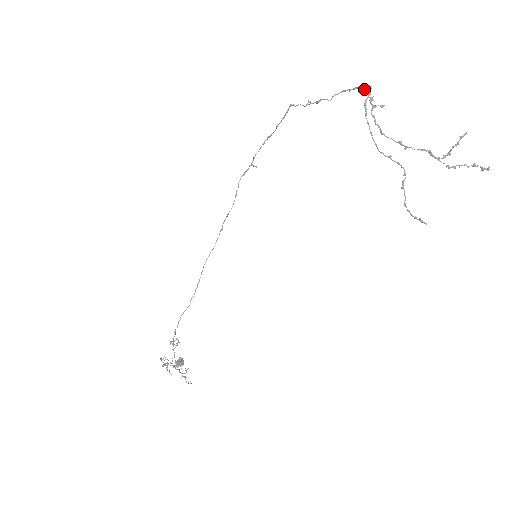
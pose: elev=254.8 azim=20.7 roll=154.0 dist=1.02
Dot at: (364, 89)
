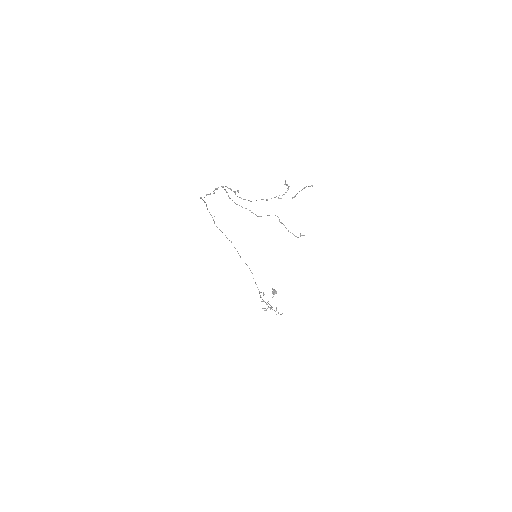
Dot at: (223, 187)
